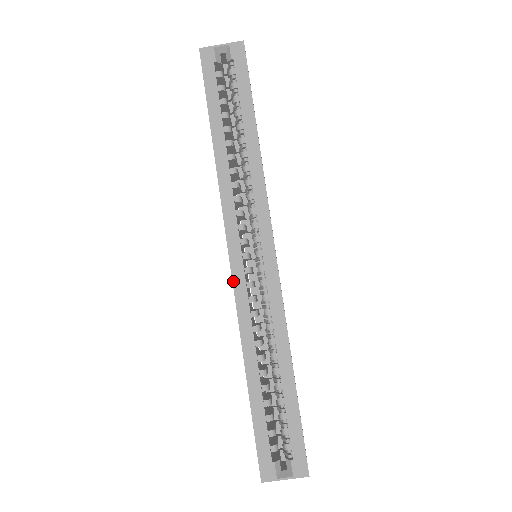
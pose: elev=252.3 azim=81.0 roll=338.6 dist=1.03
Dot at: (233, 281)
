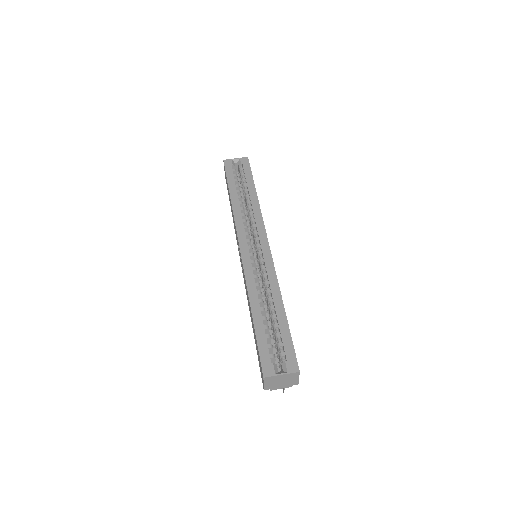
Dot at: (242, 258)
